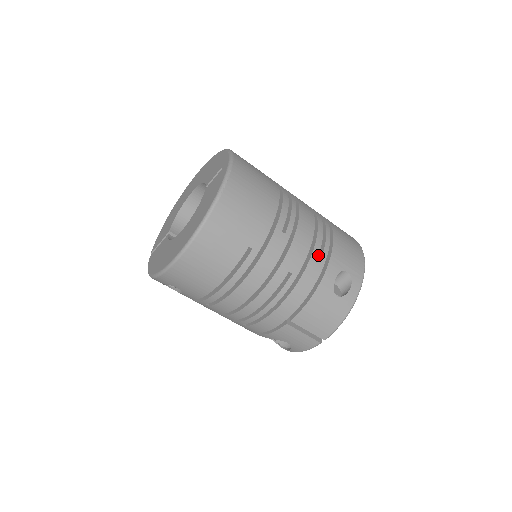
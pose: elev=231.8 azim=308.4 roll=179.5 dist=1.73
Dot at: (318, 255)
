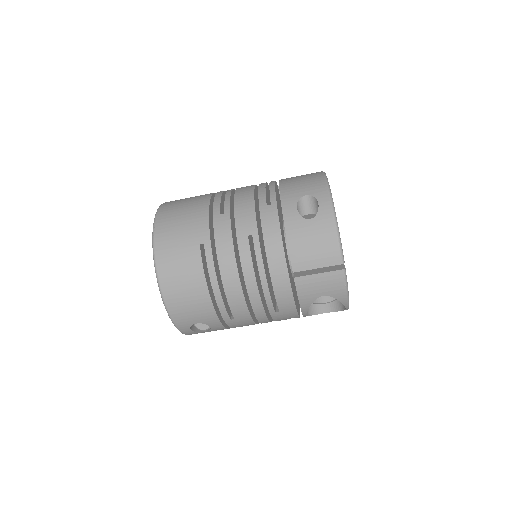
Dot at: occluded
